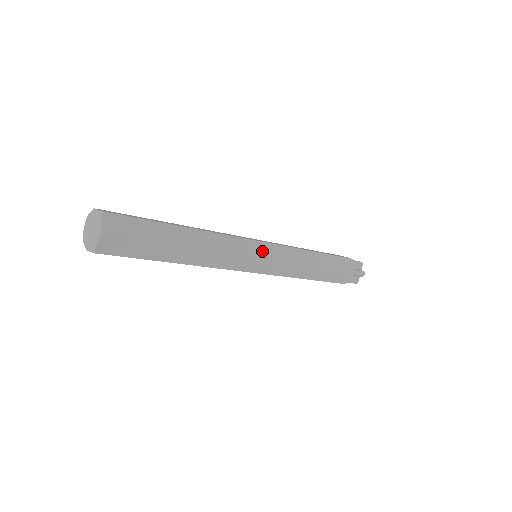
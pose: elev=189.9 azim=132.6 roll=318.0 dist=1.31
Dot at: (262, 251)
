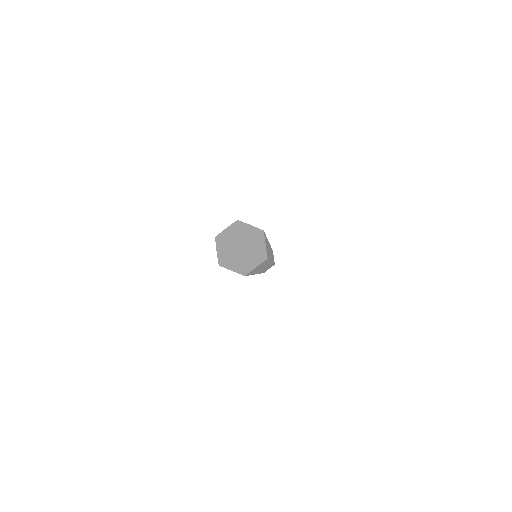
Dot at: occluded
